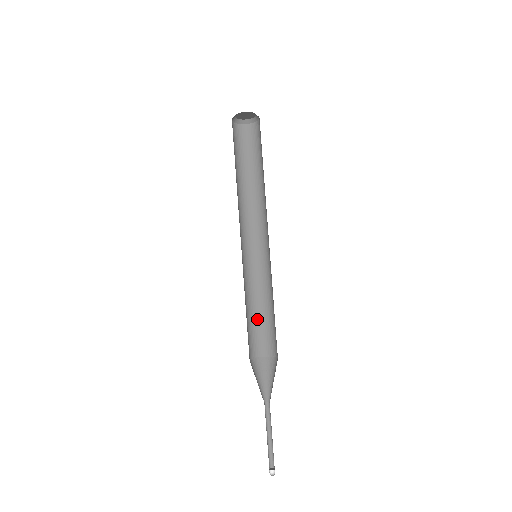
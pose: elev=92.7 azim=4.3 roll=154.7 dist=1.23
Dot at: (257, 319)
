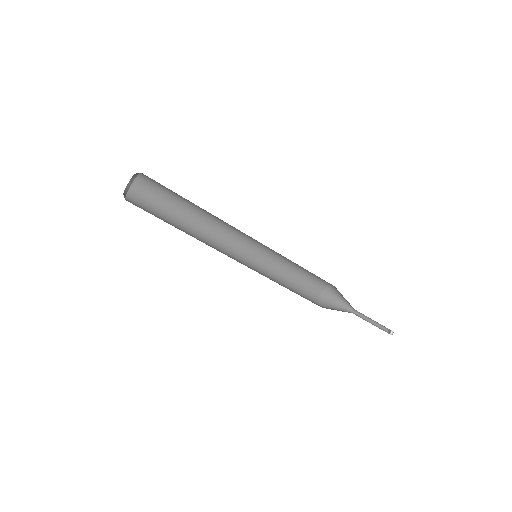
Dot at: (293, 286)
